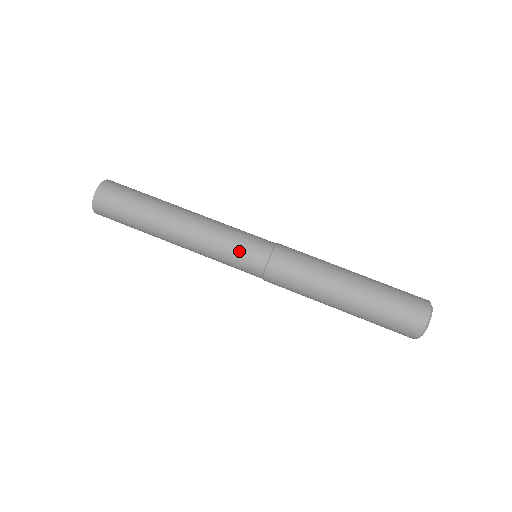
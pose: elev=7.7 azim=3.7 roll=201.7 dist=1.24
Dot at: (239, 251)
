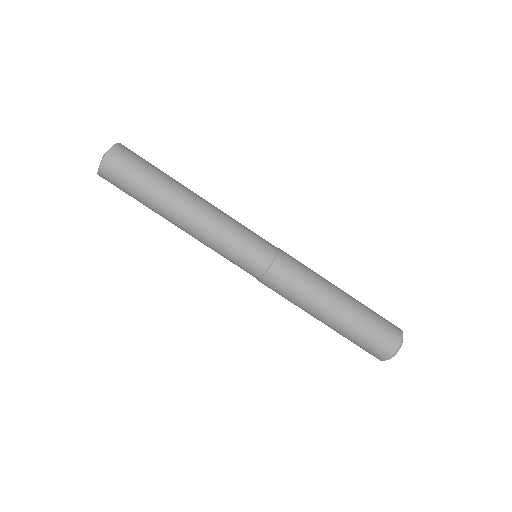
Dot at: (245, 249)
